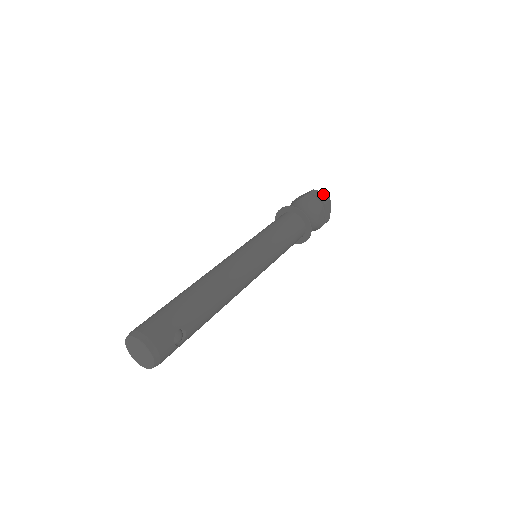
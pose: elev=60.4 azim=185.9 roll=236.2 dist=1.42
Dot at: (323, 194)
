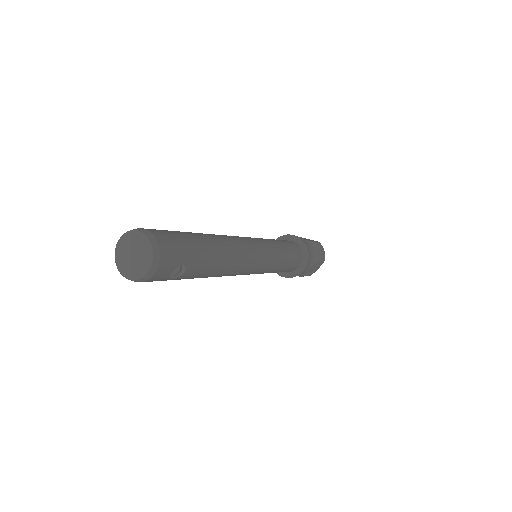
Dot at: (324, 252)
